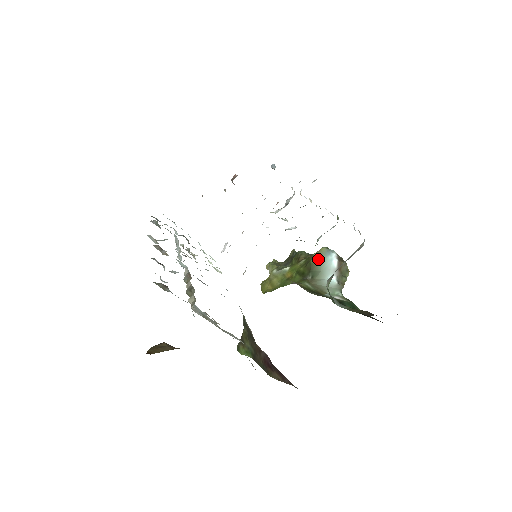
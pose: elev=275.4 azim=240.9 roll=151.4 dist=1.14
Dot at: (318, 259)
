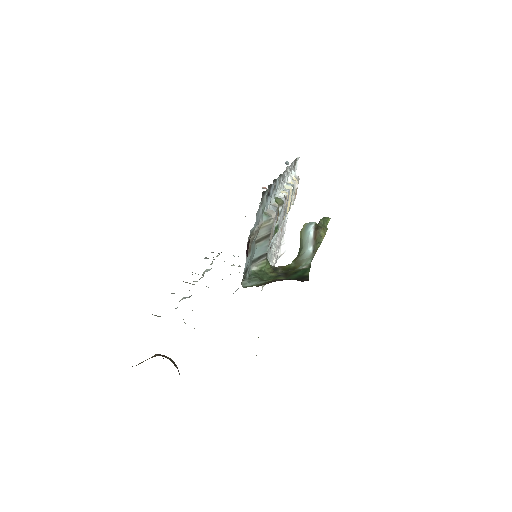
Dot at: (301, 236)
